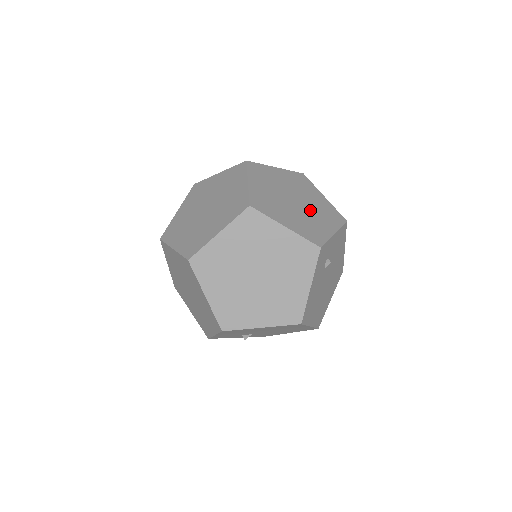
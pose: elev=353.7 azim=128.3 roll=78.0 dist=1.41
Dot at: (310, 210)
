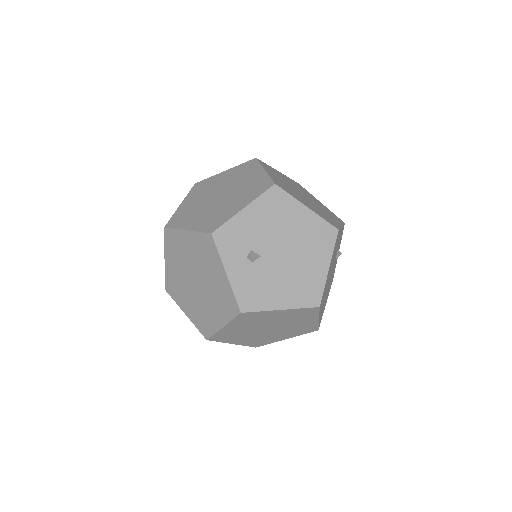
Dot at: occluded
